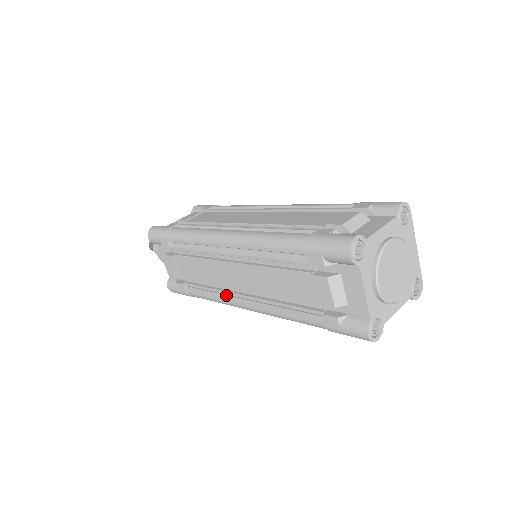
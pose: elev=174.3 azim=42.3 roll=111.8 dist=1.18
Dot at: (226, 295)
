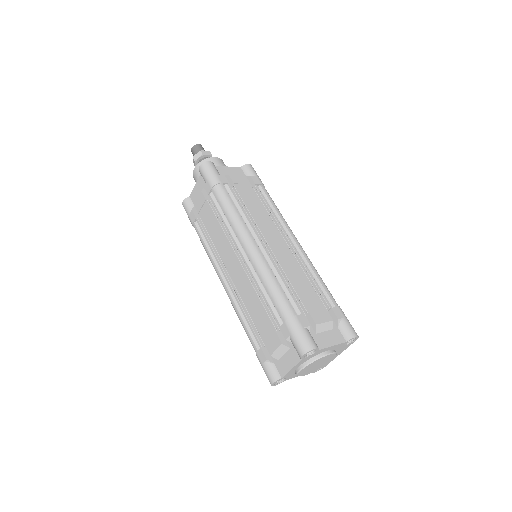
Dot at: (217, 261)
